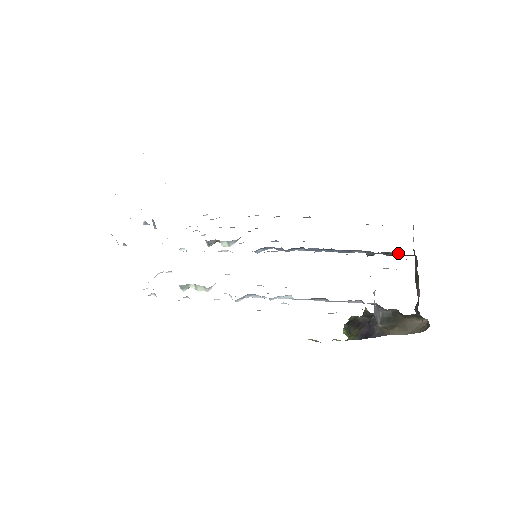
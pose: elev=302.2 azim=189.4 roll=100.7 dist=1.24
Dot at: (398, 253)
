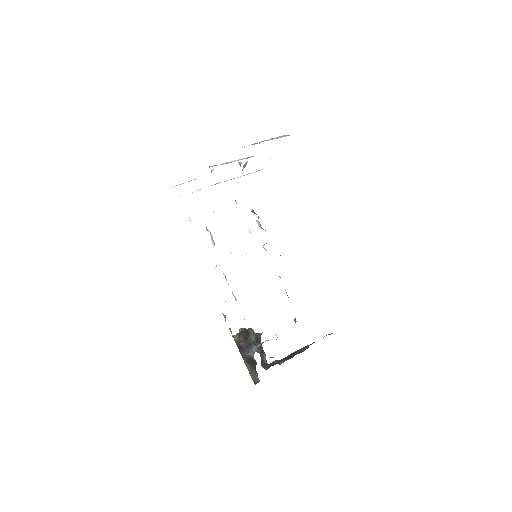
Dot at: occluded
